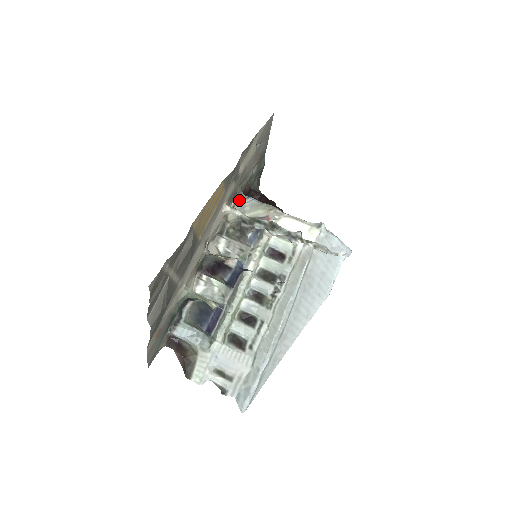
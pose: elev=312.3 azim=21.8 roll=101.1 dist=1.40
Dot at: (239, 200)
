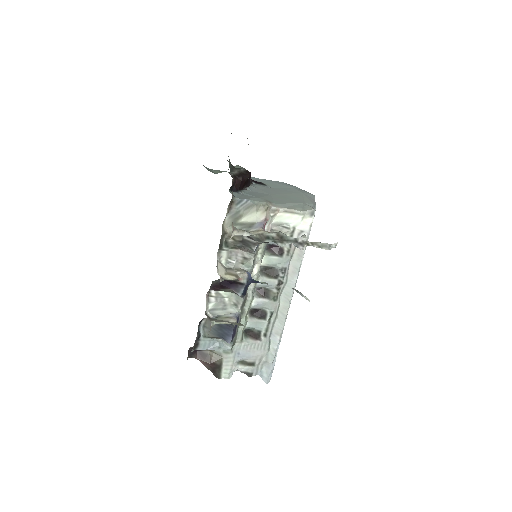
Dot at: (232, 206)
